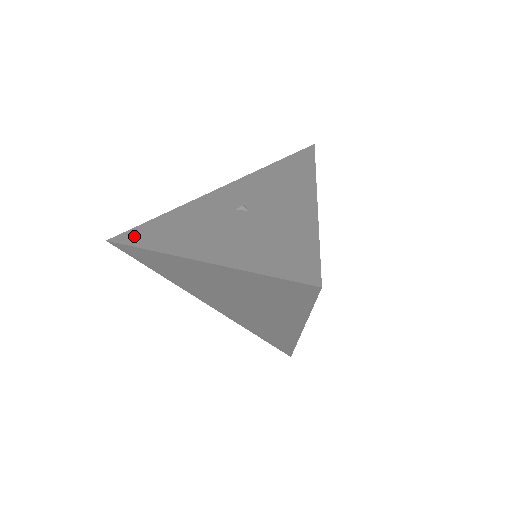
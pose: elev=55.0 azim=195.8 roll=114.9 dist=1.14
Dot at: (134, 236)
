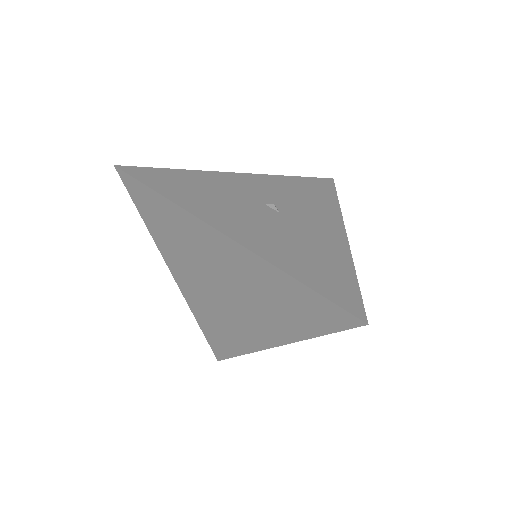
Dot at: (151, 177)
